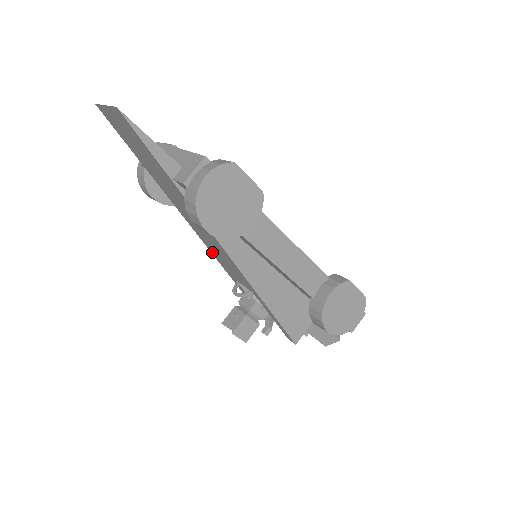
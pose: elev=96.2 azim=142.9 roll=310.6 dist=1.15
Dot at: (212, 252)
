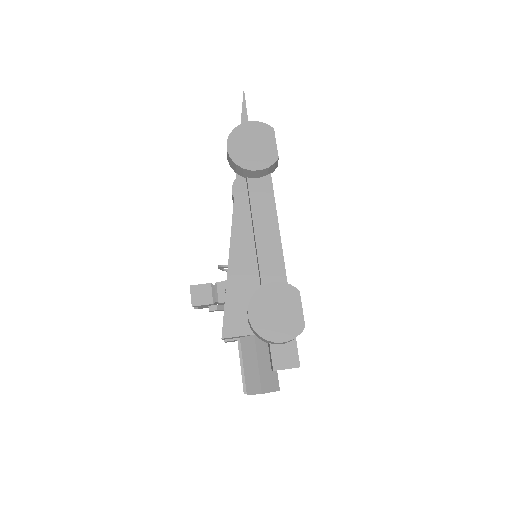
Dot at: occluded
